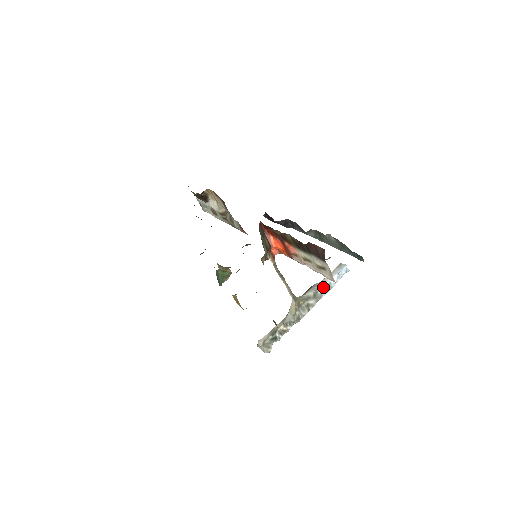
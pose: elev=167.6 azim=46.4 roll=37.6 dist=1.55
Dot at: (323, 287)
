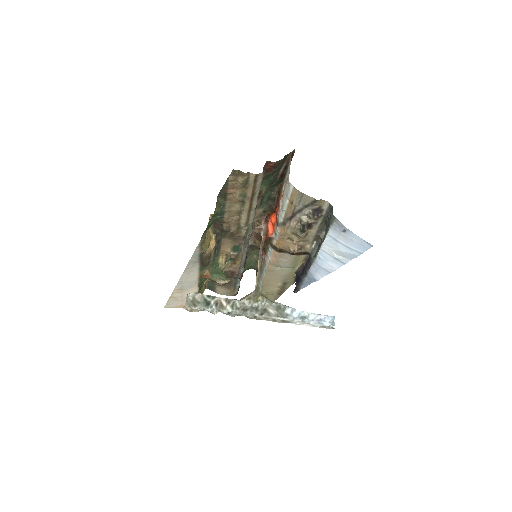
Dot at: (294, 310)
